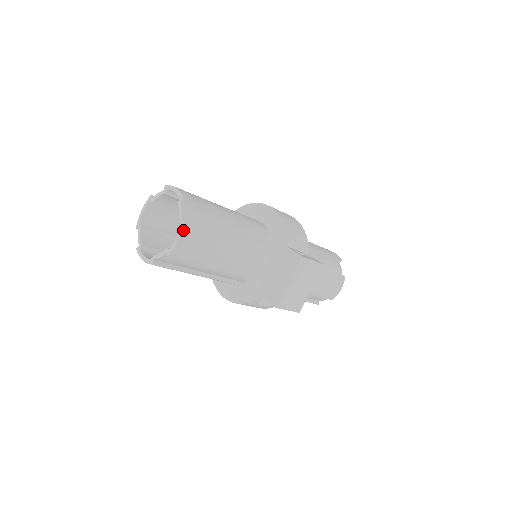
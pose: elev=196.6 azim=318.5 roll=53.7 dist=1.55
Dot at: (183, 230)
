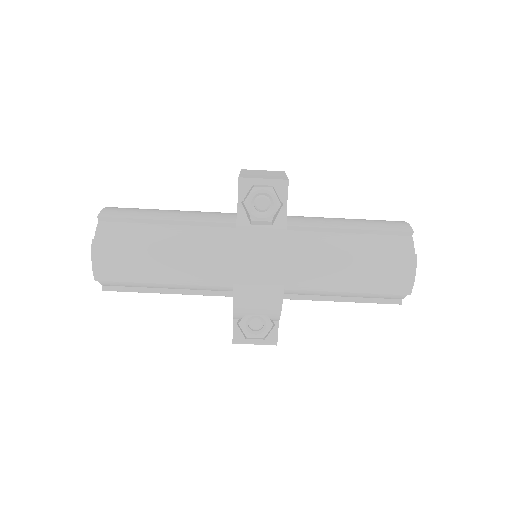
Dot at: (108, 207)
